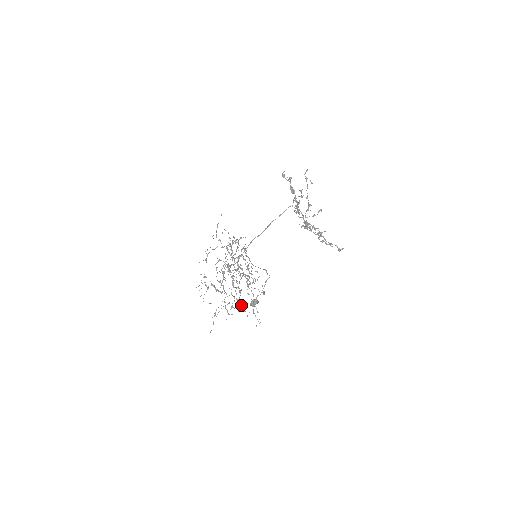
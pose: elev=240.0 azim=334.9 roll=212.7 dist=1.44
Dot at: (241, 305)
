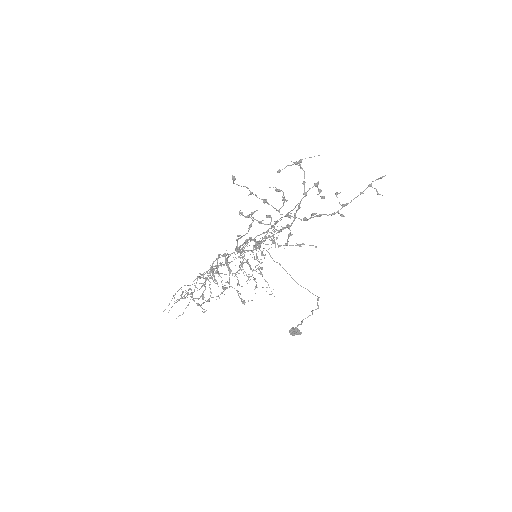
Dot at: (192, 294)
